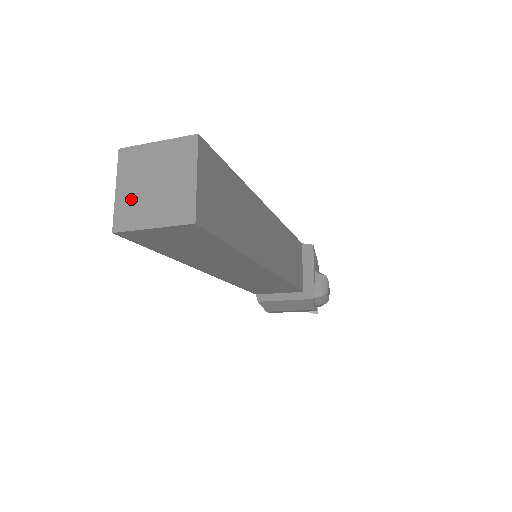
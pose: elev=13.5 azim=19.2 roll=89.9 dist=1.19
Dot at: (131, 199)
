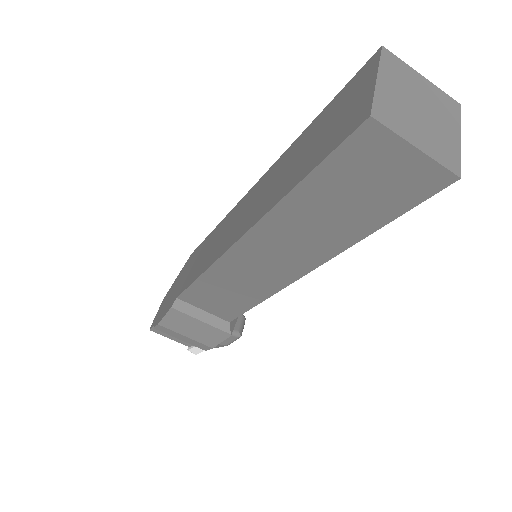
Dot at: (395, 102)
